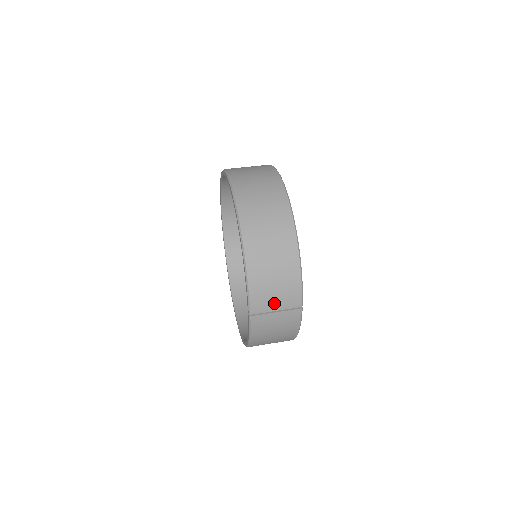
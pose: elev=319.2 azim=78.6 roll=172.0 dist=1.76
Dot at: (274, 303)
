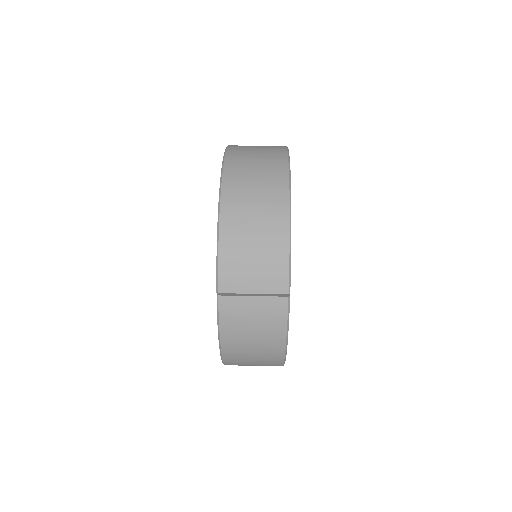
Dot at: (251, 281)
